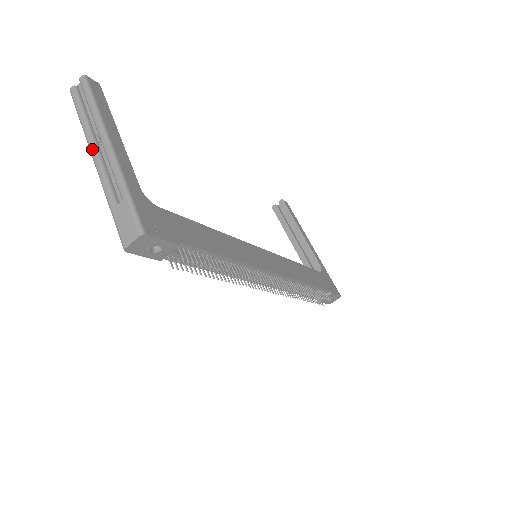
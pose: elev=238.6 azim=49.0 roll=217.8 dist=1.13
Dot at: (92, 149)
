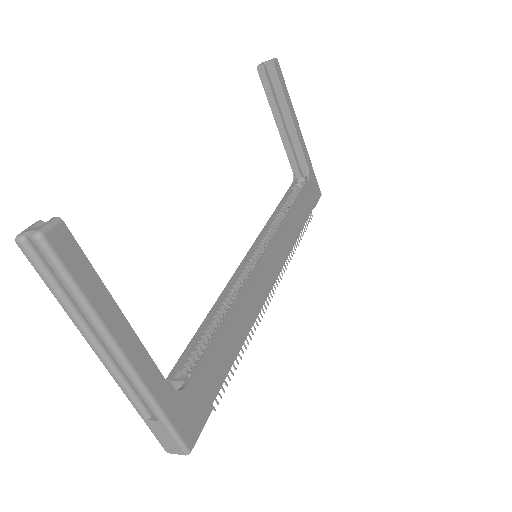
Dot at: (95, 351)
